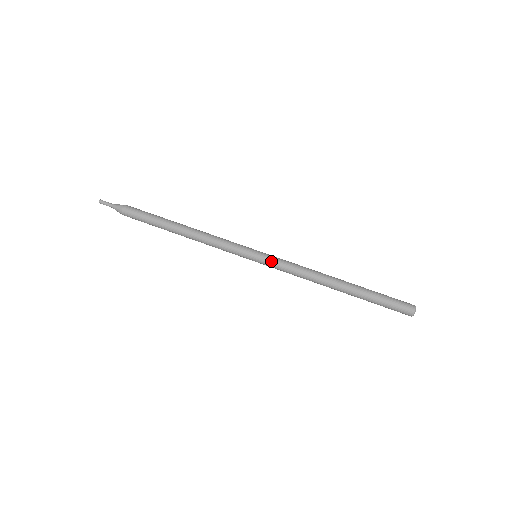
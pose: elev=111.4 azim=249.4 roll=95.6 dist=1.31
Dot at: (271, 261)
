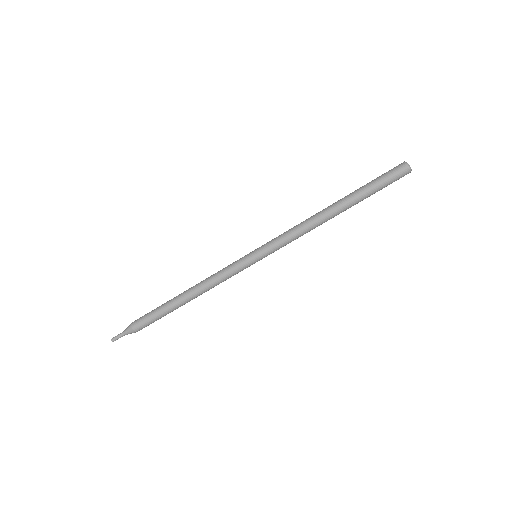
Dot at: occluded
